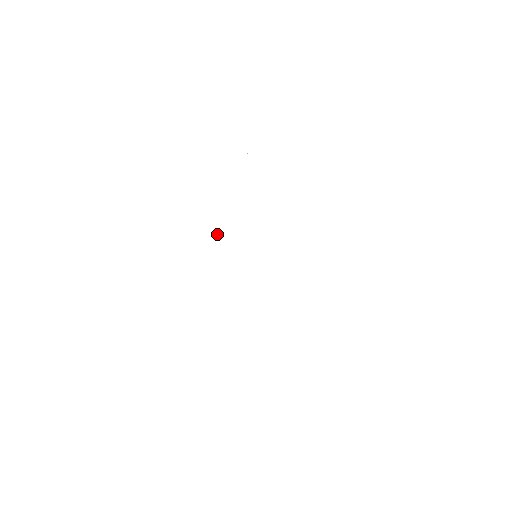
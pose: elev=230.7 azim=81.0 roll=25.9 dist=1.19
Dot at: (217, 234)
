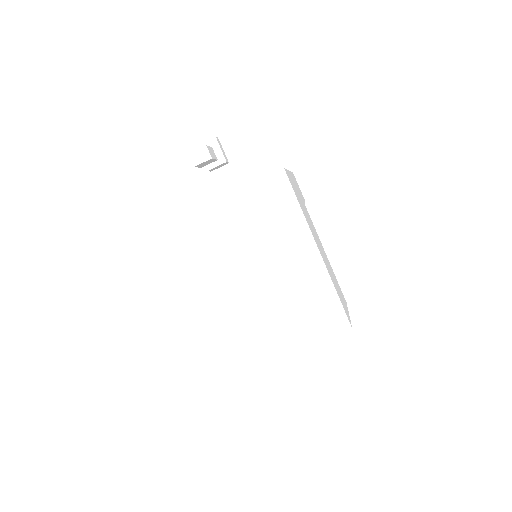
Dot at: occluded
